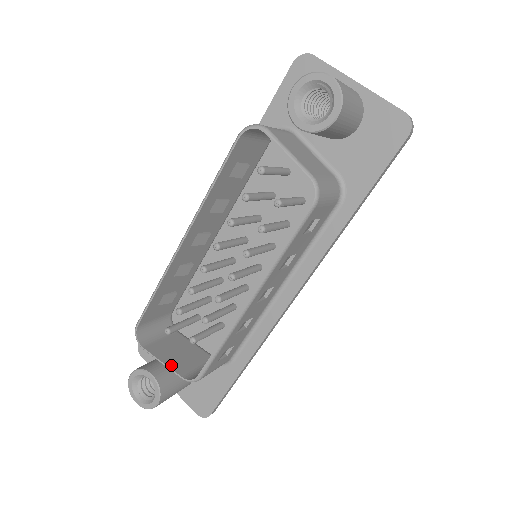
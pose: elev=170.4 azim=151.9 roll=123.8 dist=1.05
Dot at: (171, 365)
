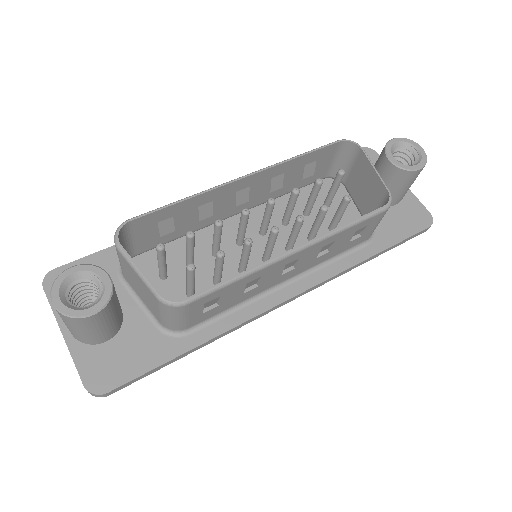
Dot at: (147, 278)
